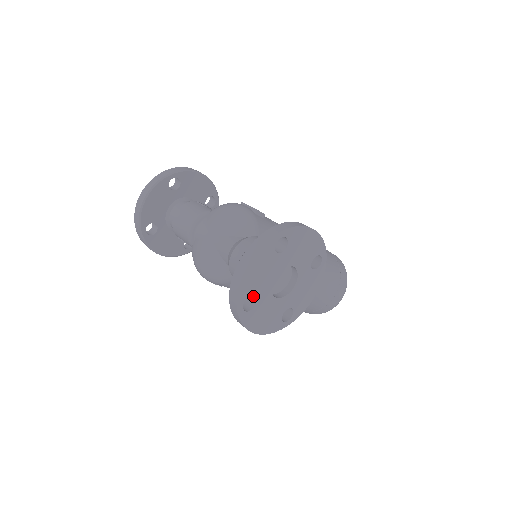
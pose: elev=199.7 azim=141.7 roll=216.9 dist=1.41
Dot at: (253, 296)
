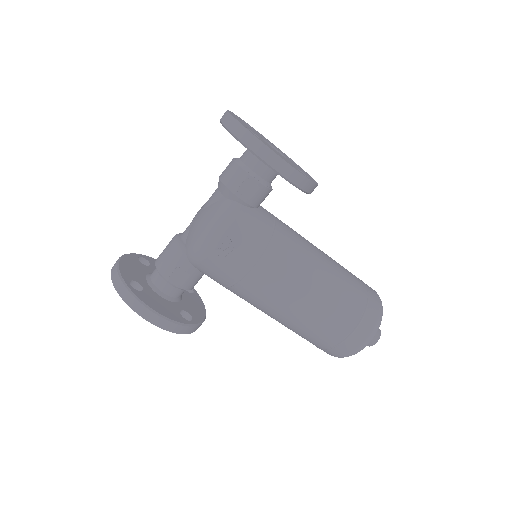
Dot at: occluded
